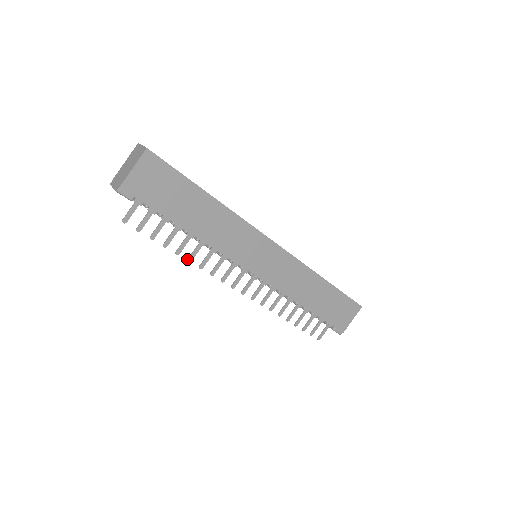
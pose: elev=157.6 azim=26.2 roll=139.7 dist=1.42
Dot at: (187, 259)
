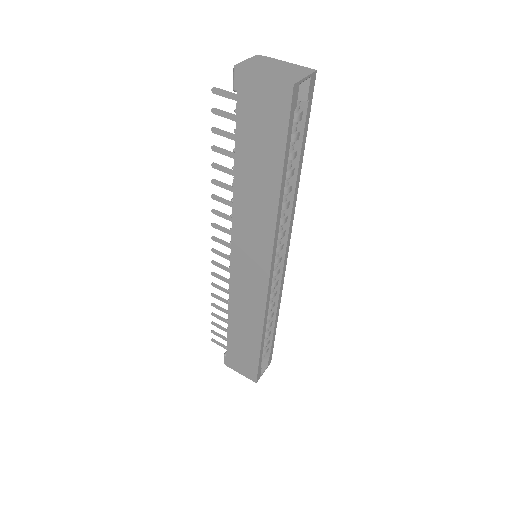
Dot at: occluded
